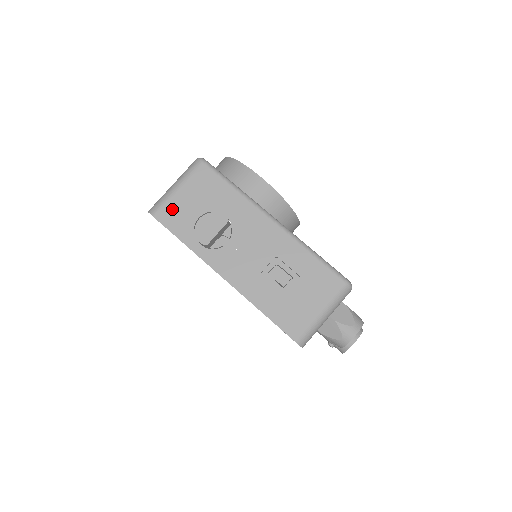
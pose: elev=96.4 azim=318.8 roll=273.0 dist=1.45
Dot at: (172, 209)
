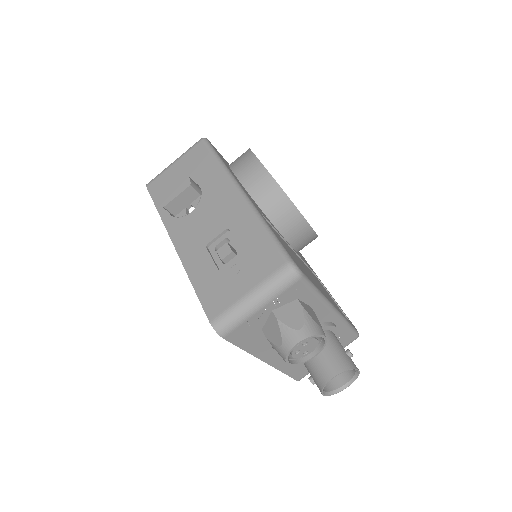
Dot at: (162, 180)
